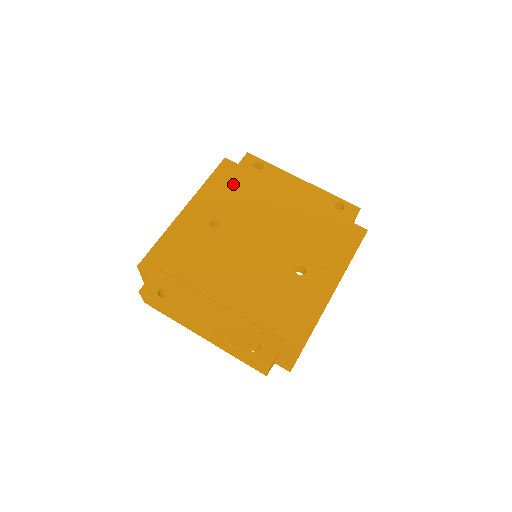
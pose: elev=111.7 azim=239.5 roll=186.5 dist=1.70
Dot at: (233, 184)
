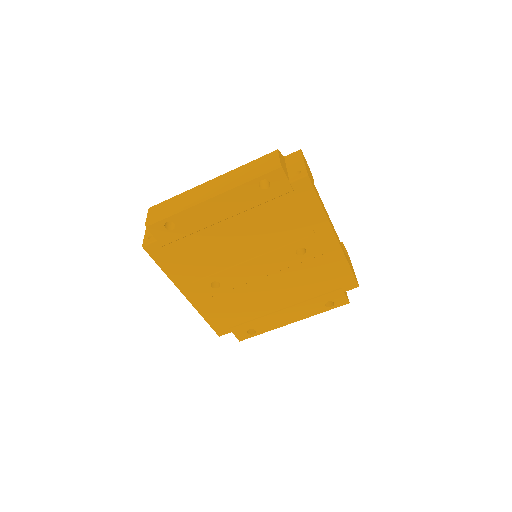
Dot at: (180, 255)
